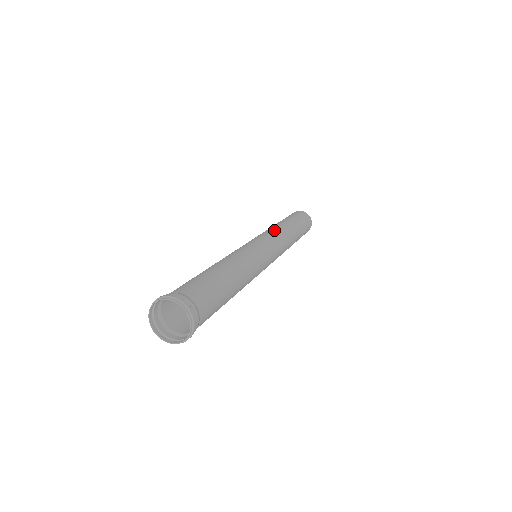
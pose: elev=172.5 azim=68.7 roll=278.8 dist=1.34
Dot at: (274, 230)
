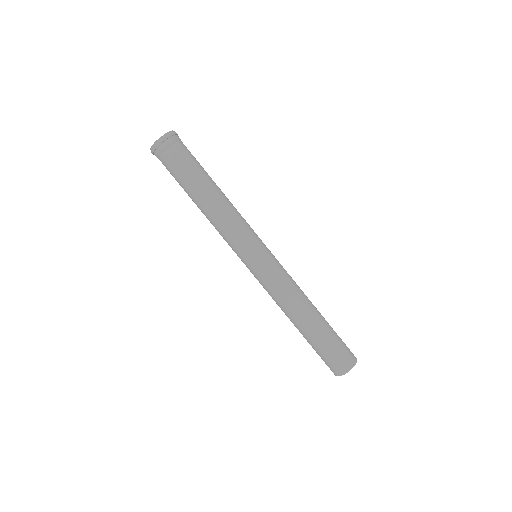
Dot at: occluded
